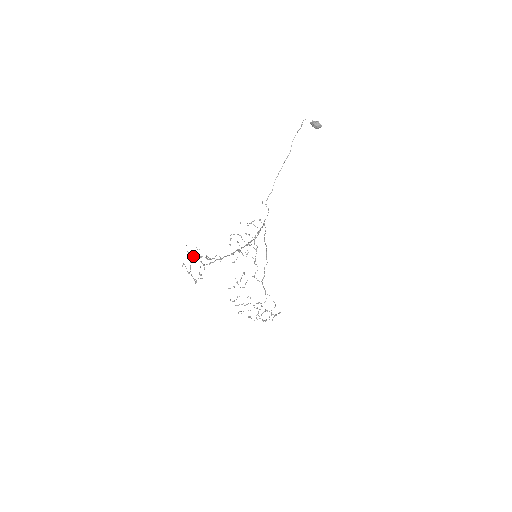
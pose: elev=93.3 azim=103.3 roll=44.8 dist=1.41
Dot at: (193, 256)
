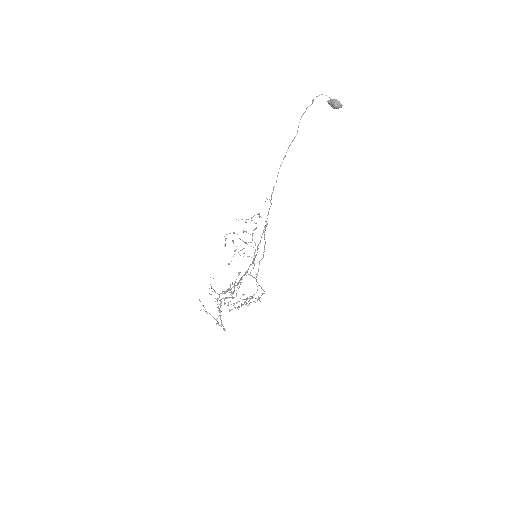
Dot at: (219, 300)
